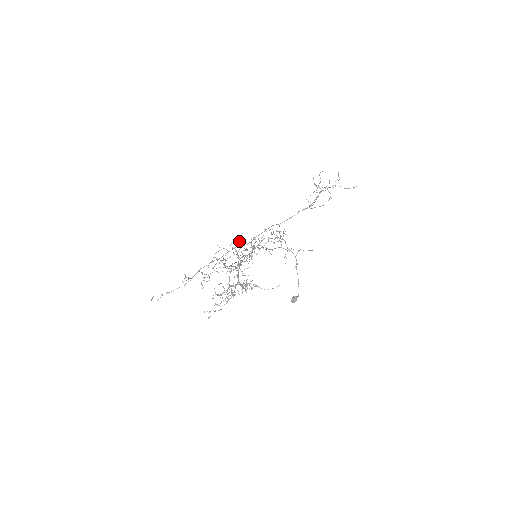
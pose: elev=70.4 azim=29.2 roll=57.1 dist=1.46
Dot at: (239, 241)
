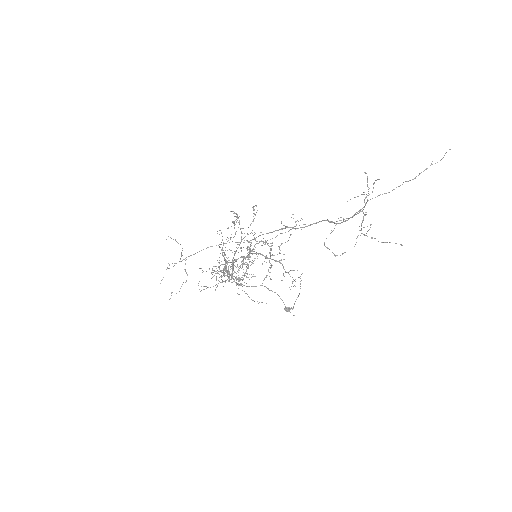
Dot at: (253, 219)
